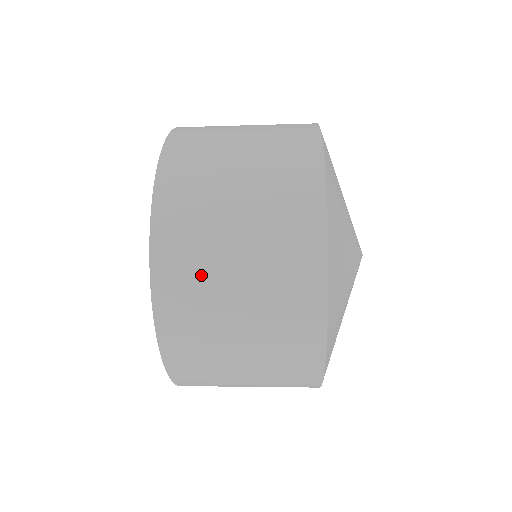
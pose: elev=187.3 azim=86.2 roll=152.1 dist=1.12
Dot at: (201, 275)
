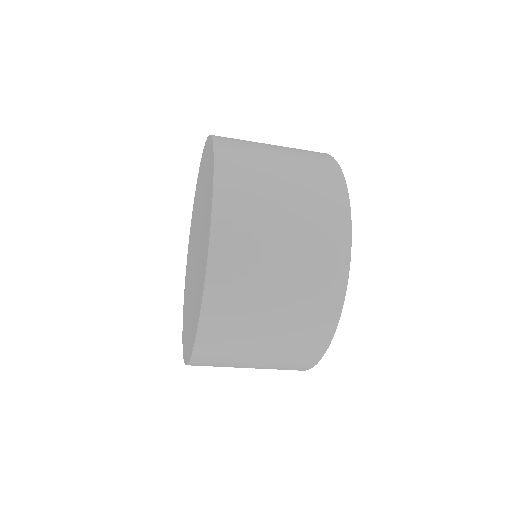
Dot at: (244, 307)
